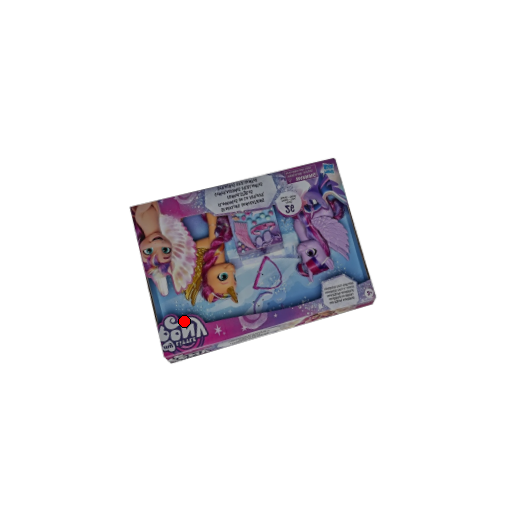
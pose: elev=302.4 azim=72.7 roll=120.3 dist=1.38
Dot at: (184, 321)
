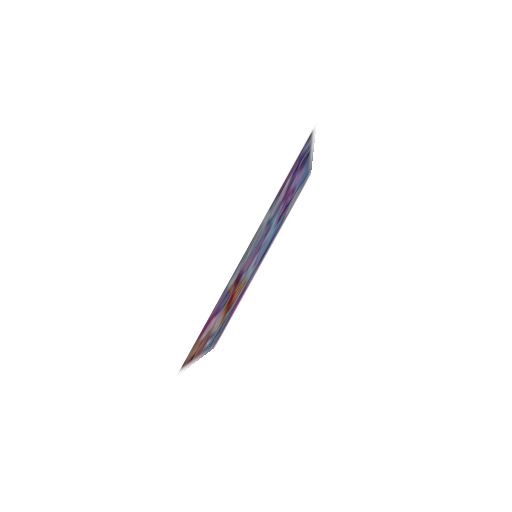
Dot at: occluded
